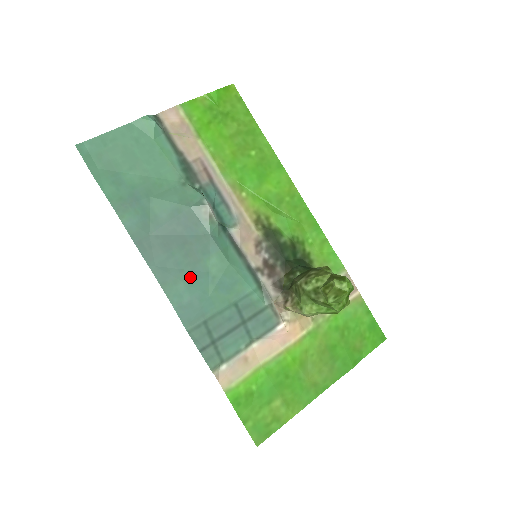
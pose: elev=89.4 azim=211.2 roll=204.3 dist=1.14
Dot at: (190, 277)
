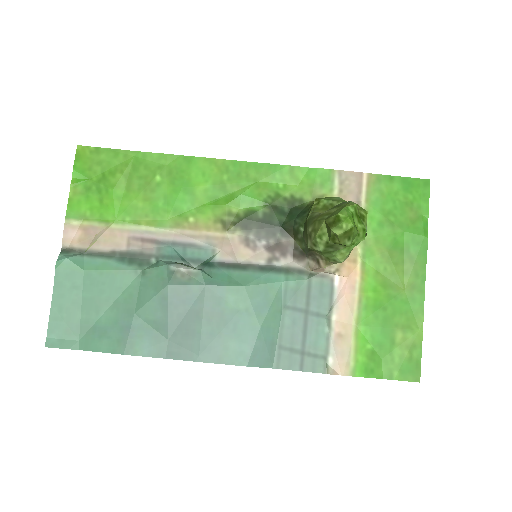
Dot at: (231, 332)
